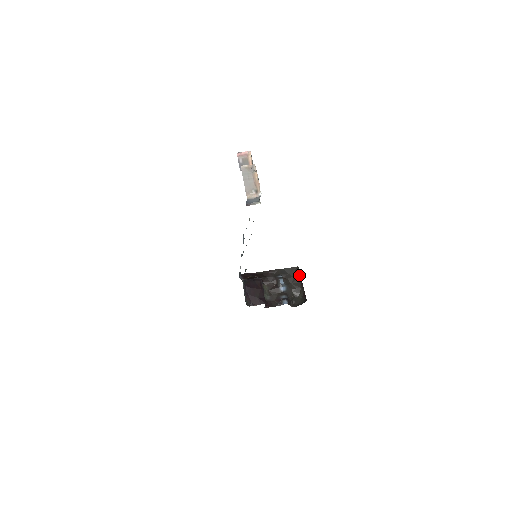
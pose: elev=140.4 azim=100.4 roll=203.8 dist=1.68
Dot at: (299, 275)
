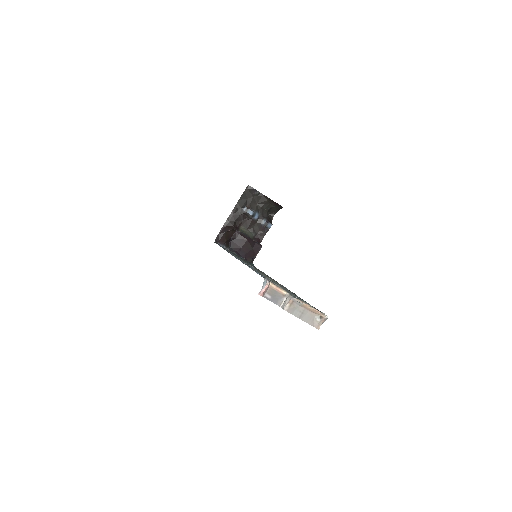
Dot at: (256, 192)
